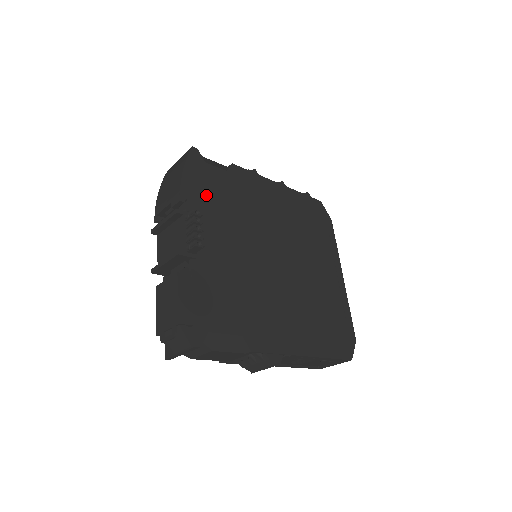
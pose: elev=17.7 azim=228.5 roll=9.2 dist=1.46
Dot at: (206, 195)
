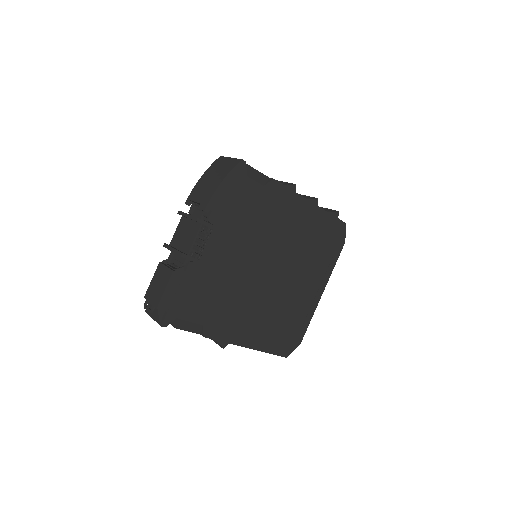
Dot at: (231, 208)
